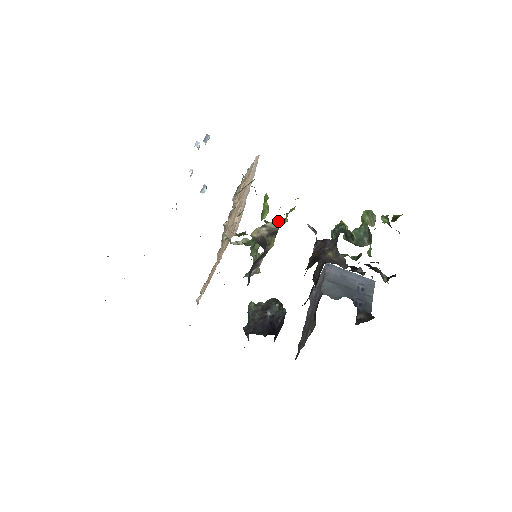
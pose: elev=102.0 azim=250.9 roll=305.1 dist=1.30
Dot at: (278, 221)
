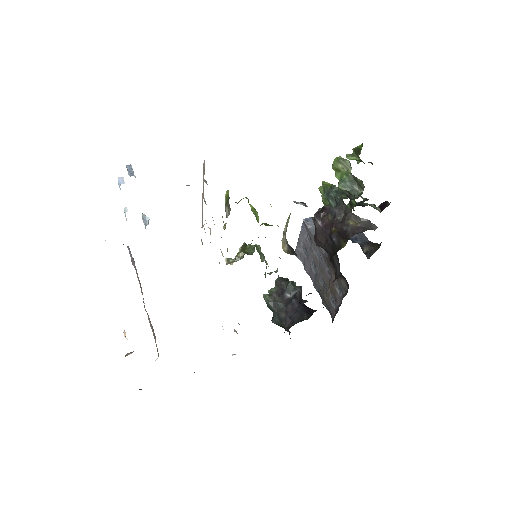
Dot at: (287, 220)
